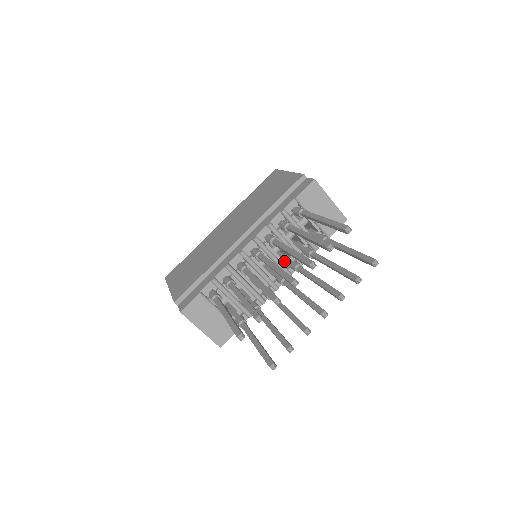
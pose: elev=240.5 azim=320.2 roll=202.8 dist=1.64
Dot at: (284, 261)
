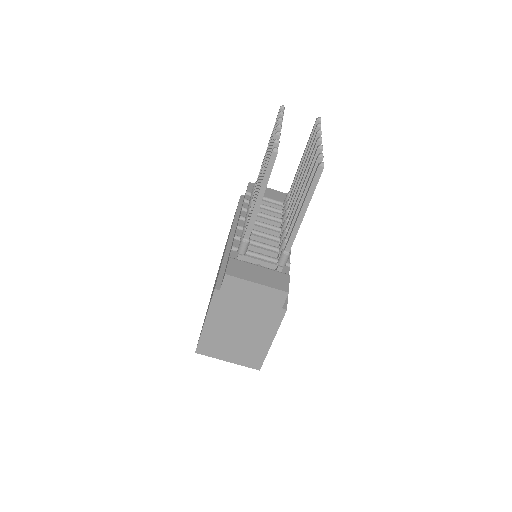
Dot at: occluded
